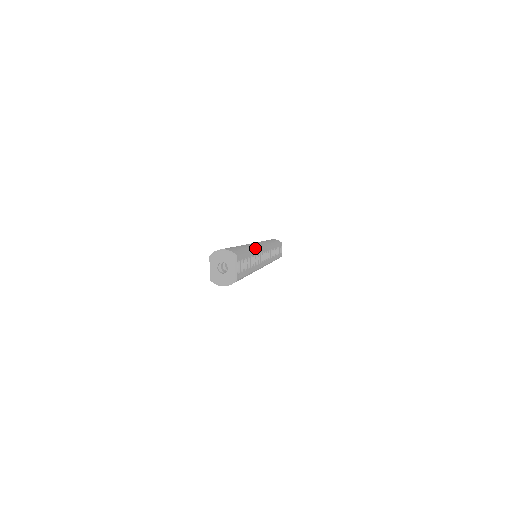
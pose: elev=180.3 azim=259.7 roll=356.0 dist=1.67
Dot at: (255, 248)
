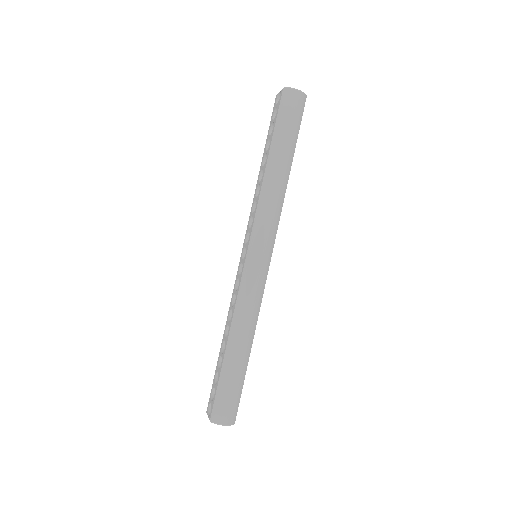
Dot at: occluded
